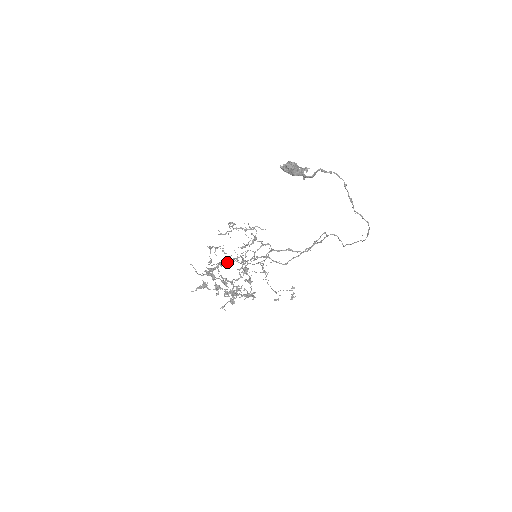
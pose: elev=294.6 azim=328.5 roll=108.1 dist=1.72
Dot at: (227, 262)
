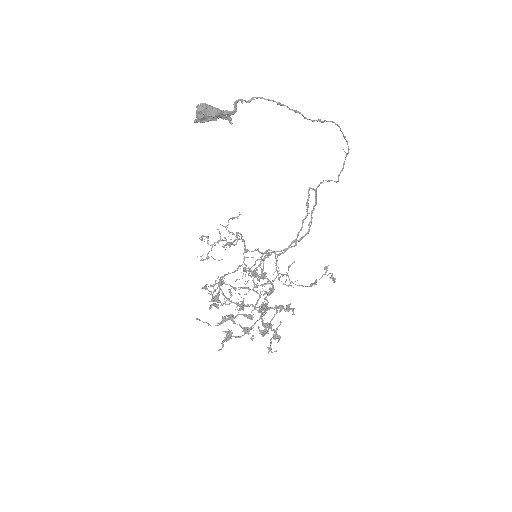
Dot at: occluded
